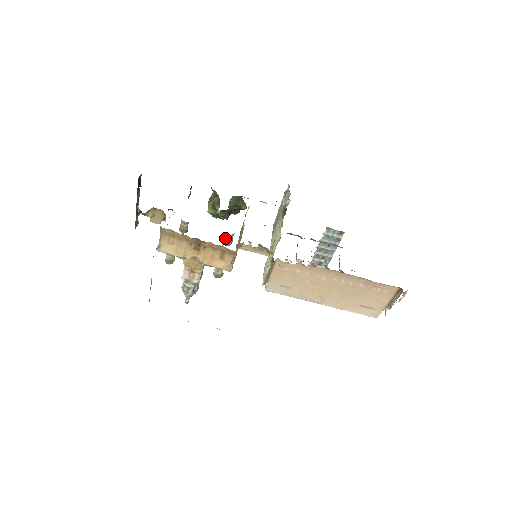
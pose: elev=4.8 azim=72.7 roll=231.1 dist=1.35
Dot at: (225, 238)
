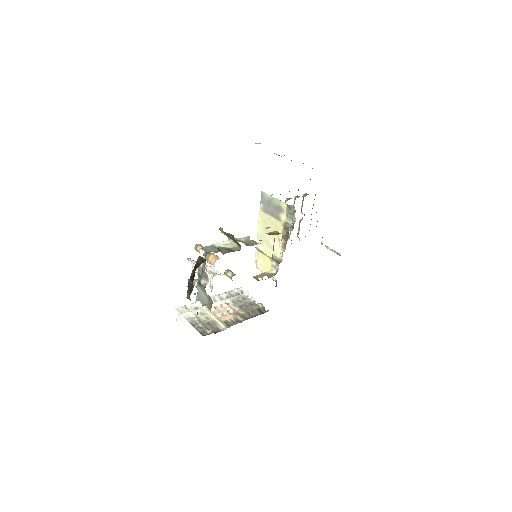
Dot at: occluded
